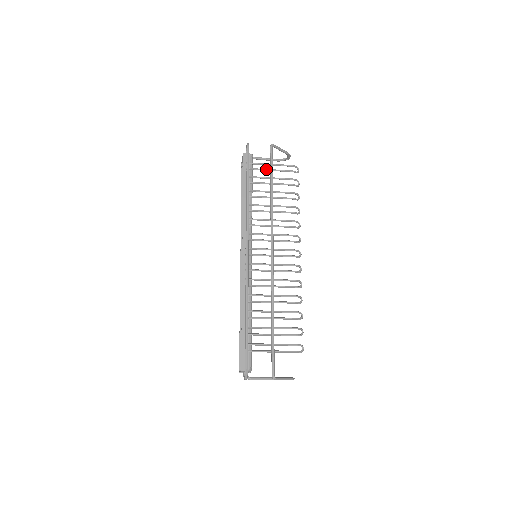
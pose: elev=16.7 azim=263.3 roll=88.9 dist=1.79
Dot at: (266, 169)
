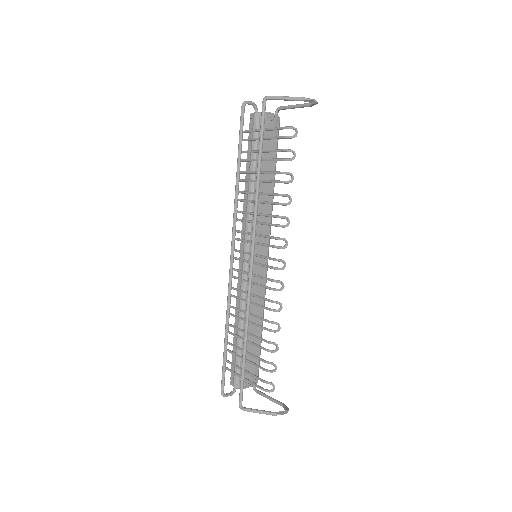
Dot at: (258, 138)
